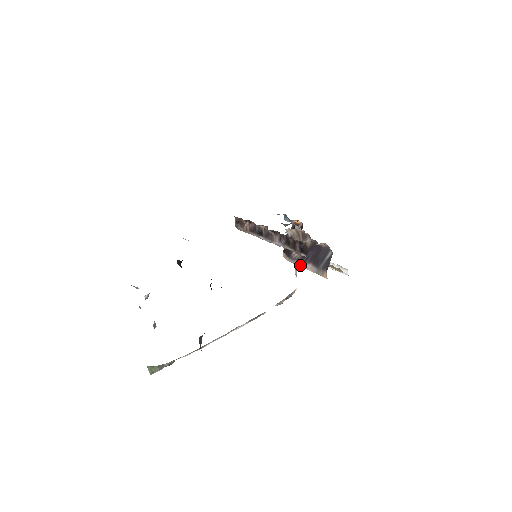
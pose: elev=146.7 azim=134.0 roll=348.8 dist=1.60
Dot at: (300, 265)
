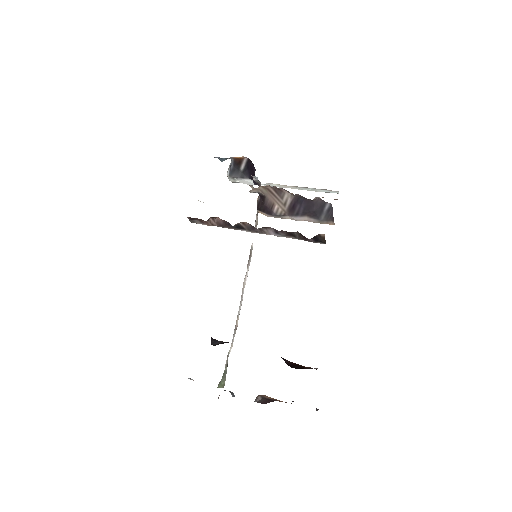
Dot at: occluded
